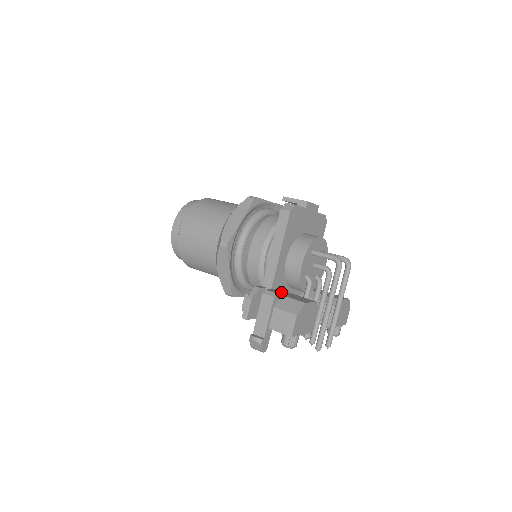
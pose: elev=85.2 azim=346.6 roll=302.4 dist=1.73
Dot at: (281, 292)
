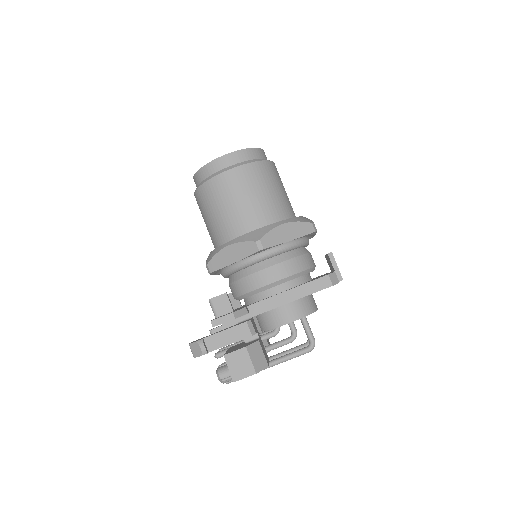
Dot at: (256, 329)
